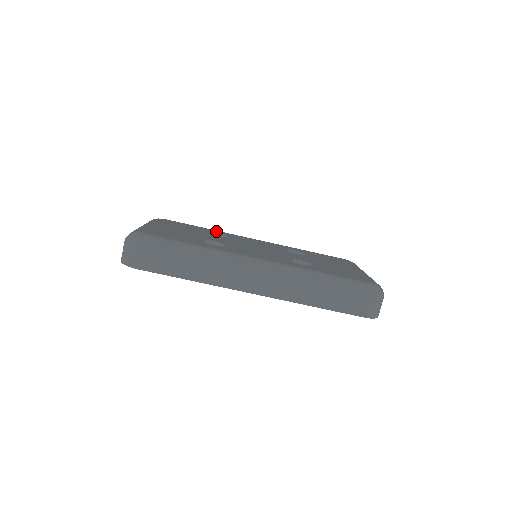
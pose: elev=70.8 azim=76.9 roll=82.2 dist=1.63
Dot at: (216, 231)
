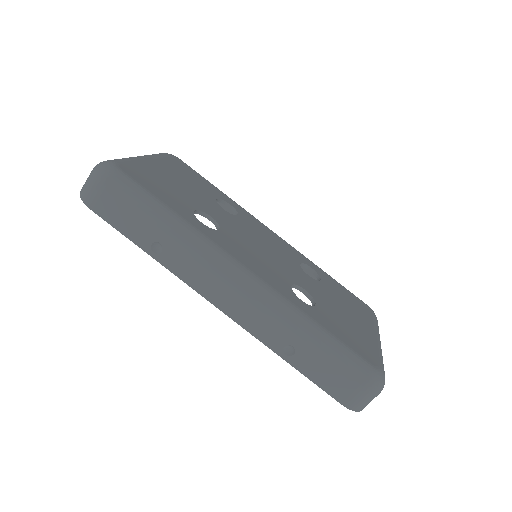
Dot at: (231, 201)
